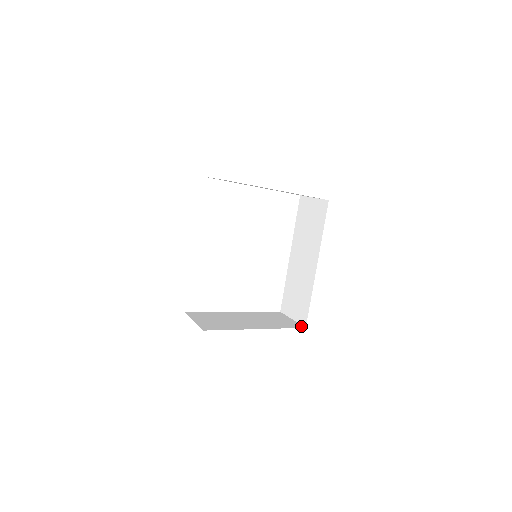
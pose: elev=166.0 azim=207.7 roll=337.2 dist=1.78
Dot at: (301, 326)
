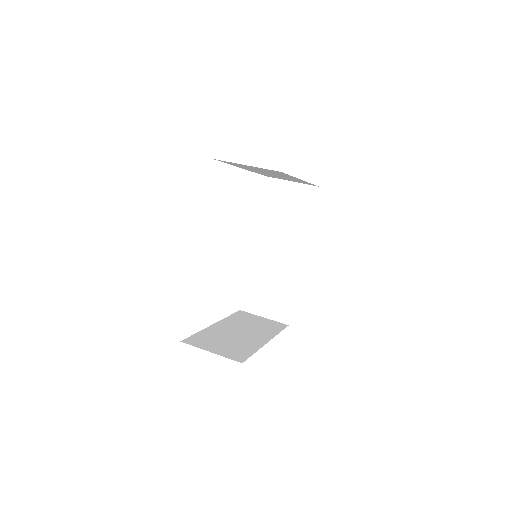
Dot at: (284, 324)
